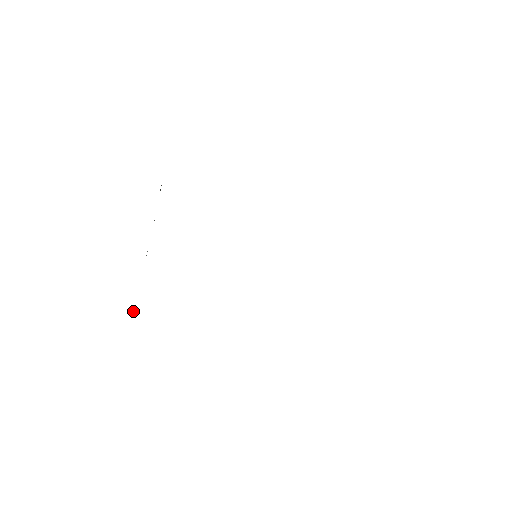
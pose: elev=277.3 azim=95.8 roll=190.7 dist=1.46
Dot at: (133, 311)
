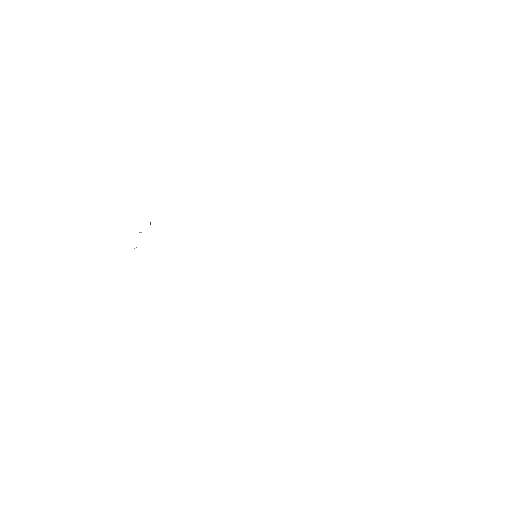
Dot at: occluded
